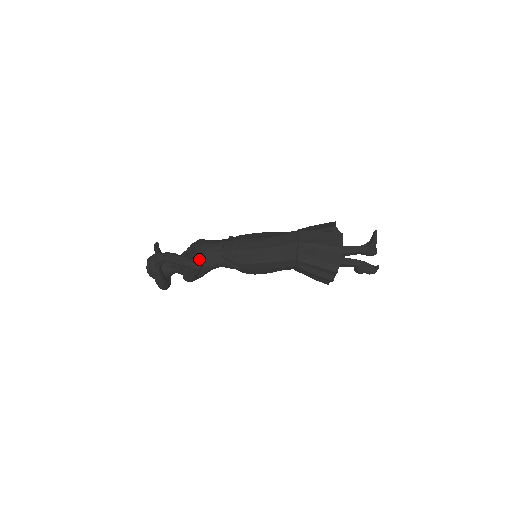
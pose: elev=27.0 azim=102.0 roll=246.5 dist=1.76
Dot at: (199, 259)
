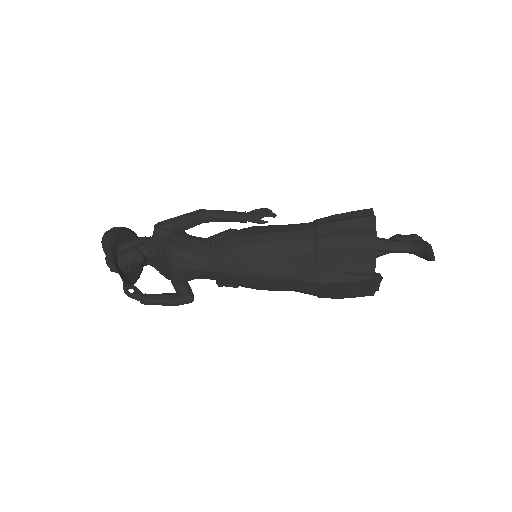
Dot at: (183, 281)
